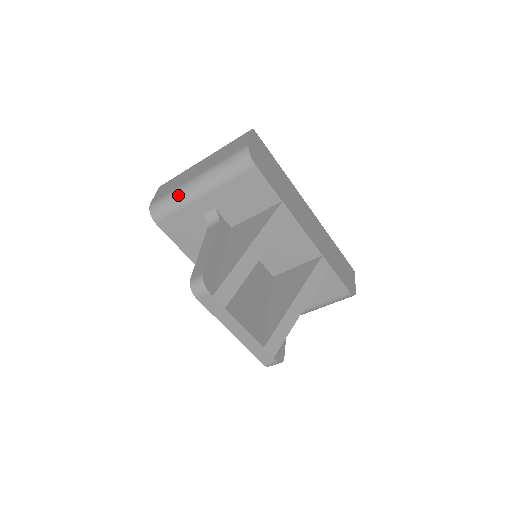
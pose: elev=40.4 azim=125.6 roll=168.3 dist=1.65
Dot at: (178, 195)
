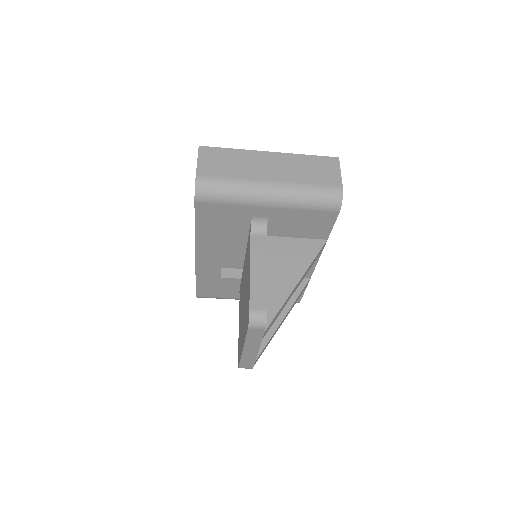
Dot at: (242, 191)
